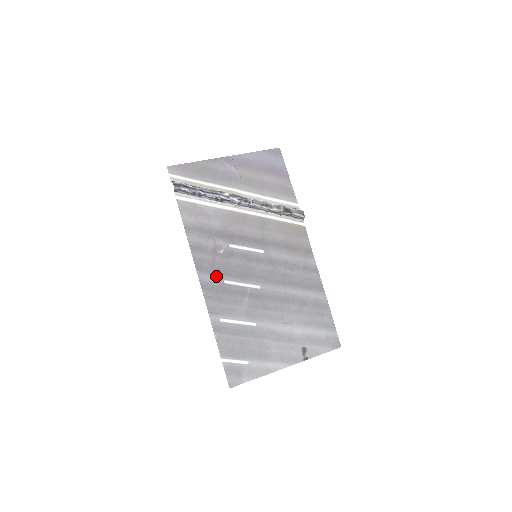
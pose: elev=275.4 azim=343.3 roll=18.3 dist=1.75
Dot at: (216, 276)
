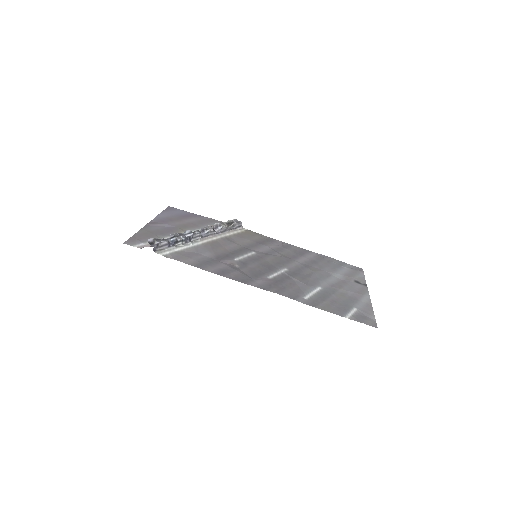
Dot at: (259, 279)
